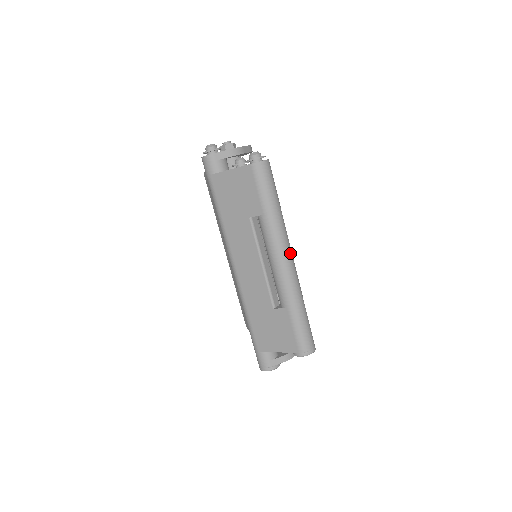
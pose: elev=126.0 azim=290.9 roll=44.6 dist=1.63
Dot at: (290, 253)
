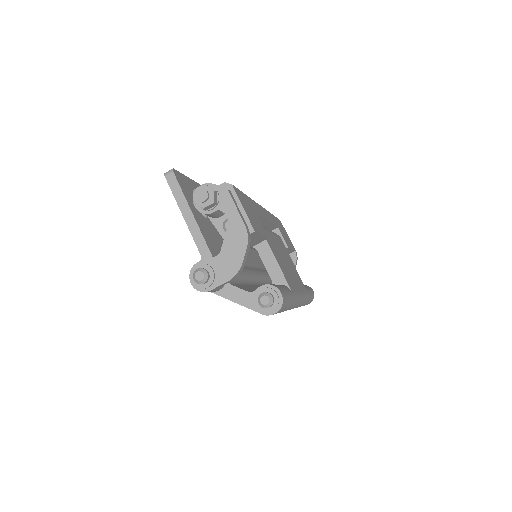
Dot at: (300, 301)
